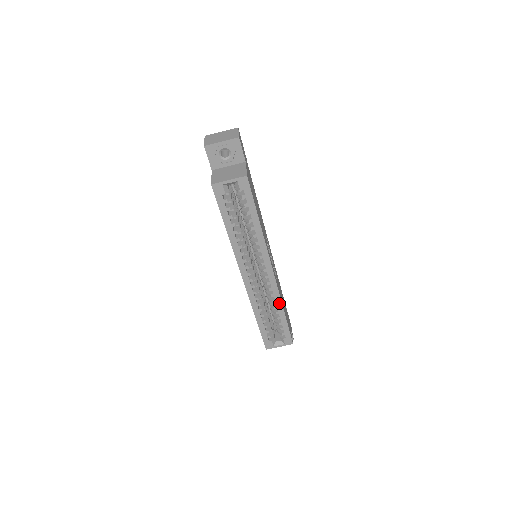
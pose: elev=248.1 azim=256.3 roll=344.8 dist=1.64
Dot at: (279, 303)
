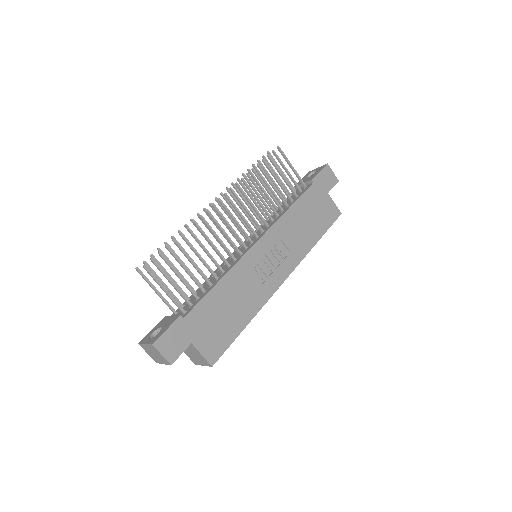
Dot at: (307, 252)
